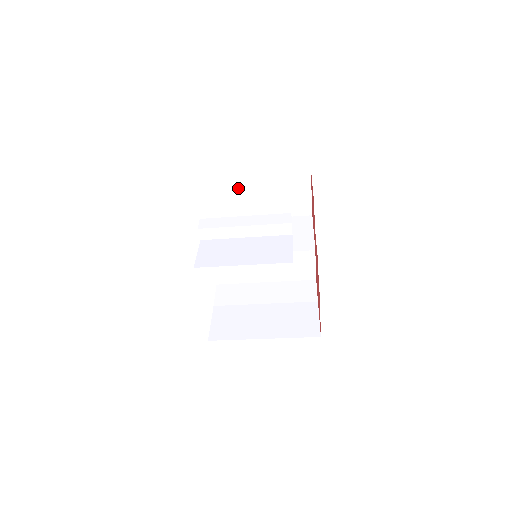
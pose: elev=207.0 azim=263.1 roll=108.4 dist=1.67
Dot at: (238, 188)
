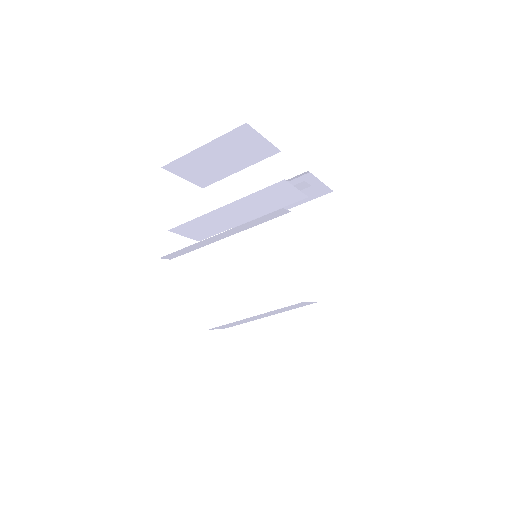
Dot at: (240, 189)
